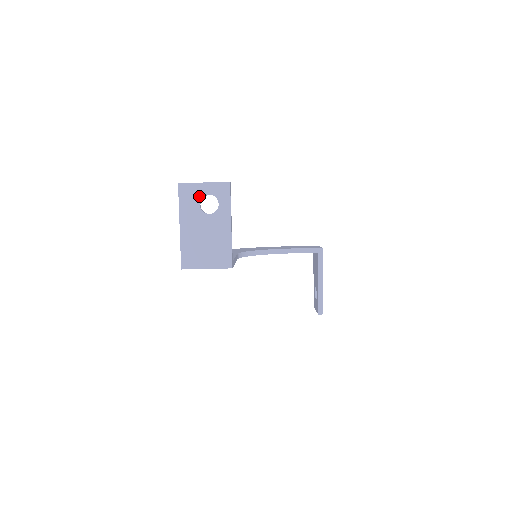
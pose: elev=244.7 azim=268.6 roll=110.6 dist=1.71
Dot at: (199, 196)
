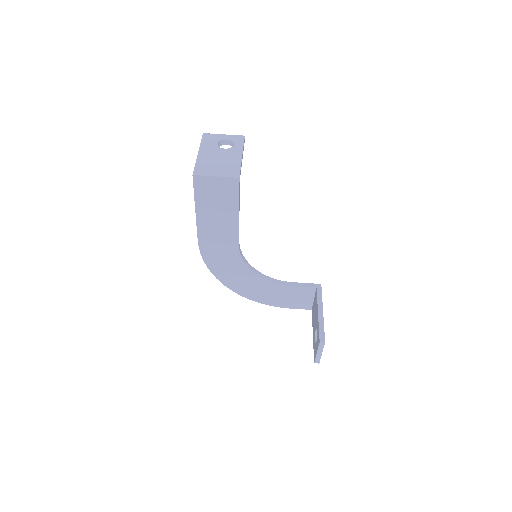
Dot at: (218, 140)
